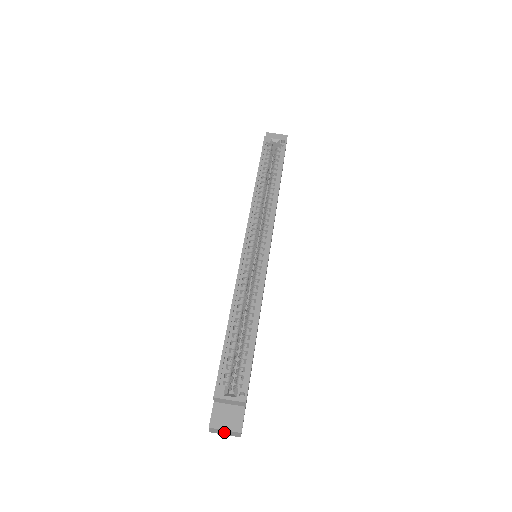
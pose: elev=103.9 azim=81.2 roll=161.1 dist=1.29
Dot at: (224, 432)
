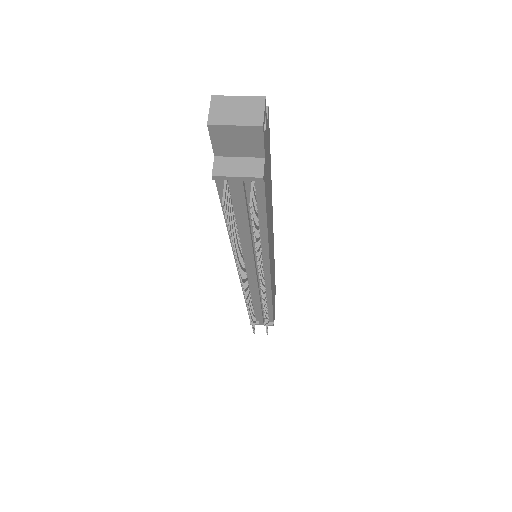
Dot at: (235, 110)
